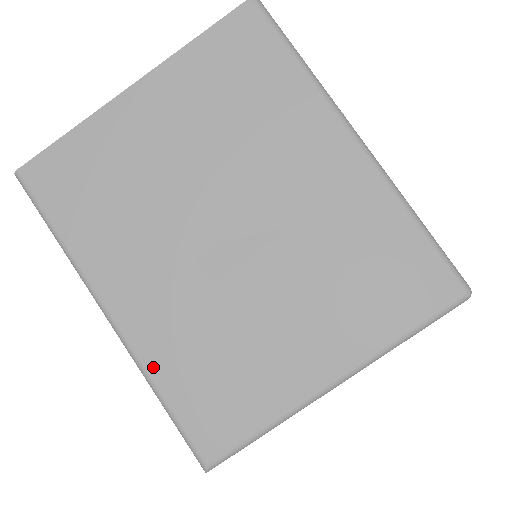
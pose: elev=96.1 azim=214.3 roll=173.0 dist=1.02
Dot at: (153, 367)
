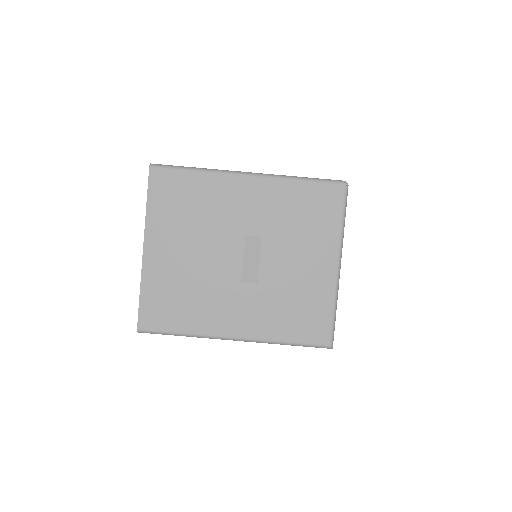
Dot at: (272, 336)
